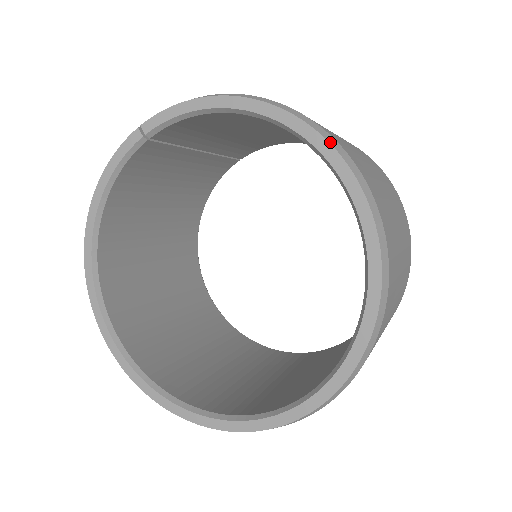
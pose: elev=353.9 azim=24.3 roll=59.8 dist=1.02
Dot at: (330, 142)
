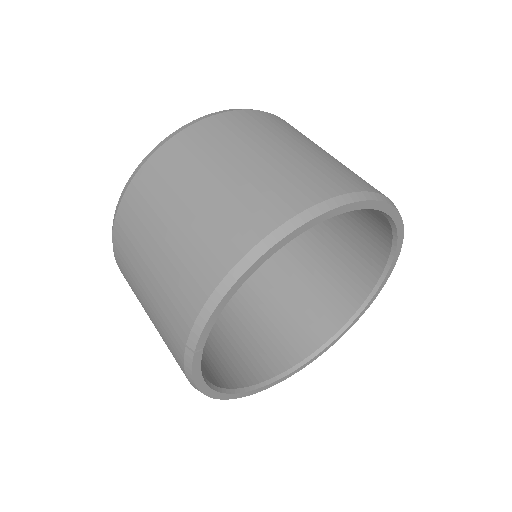
Dot at: (327, 210)
